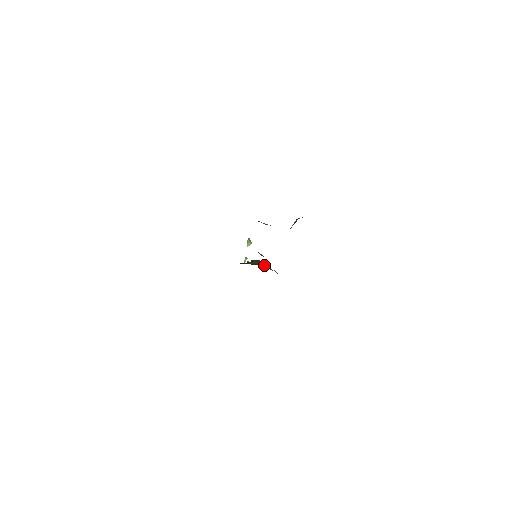
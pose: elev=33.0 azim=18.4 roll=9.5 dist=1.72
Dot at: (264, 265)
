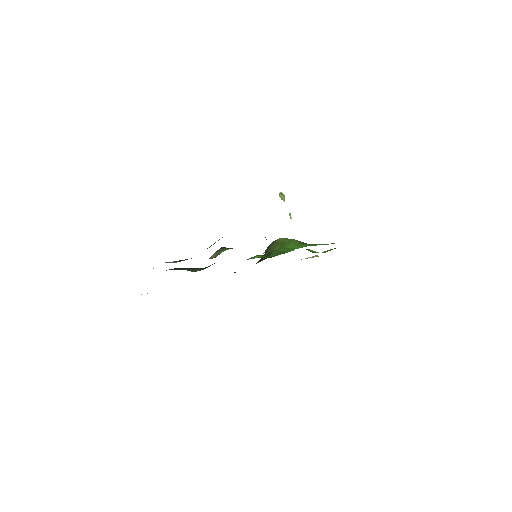
Dot at: (274, 250)
